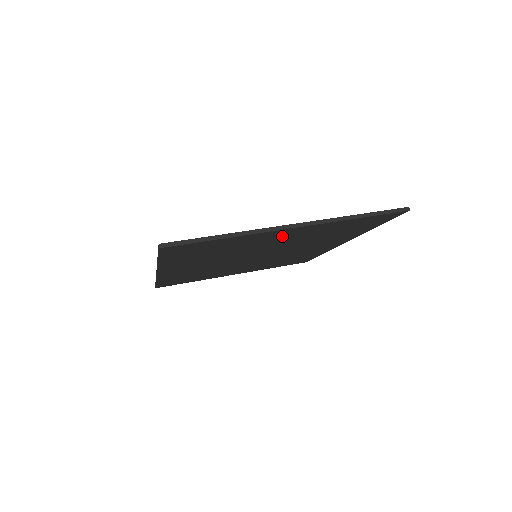
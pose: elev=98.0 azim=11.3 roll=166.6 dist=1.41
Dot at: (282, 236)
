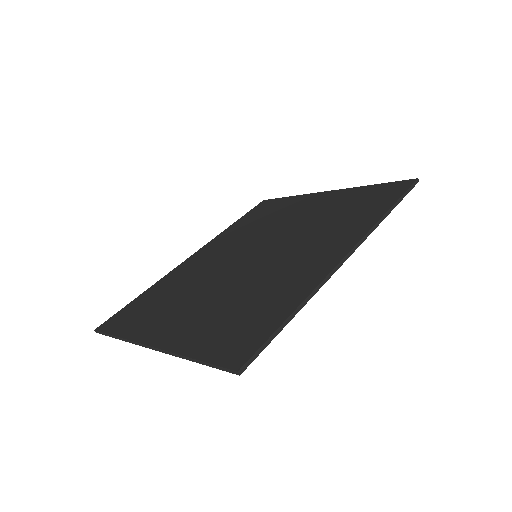
Dot at: occluded
